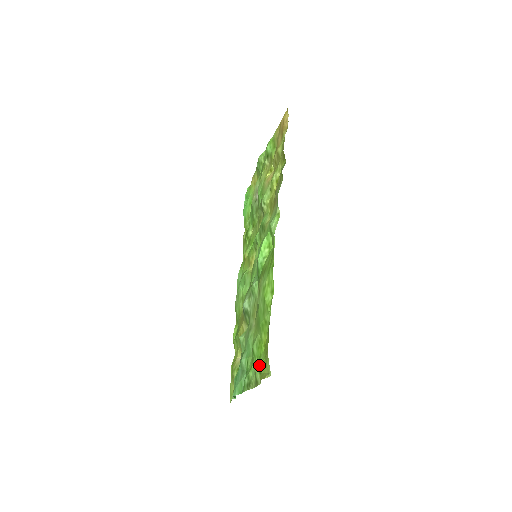
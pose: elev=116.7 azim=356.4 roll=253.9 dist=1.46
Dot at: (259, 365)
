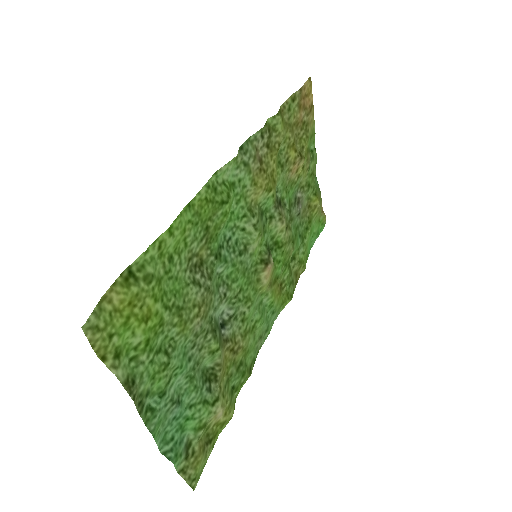
Dot at: (126, 345)
